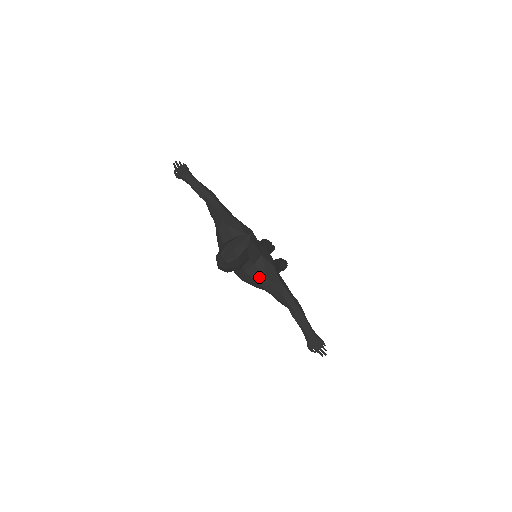
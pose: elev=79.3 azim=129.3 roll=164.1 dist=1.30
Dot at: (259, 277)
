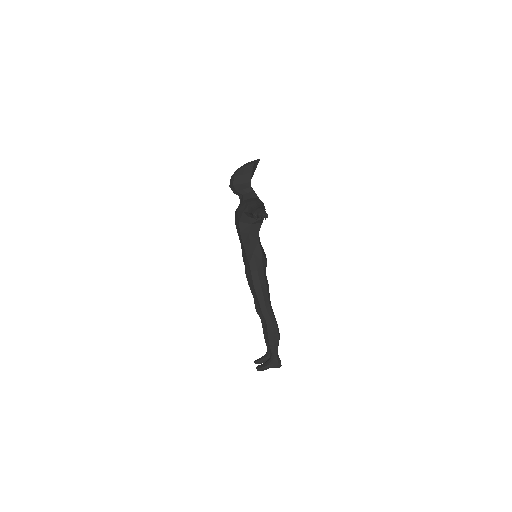
Dot at: (250, 201)
